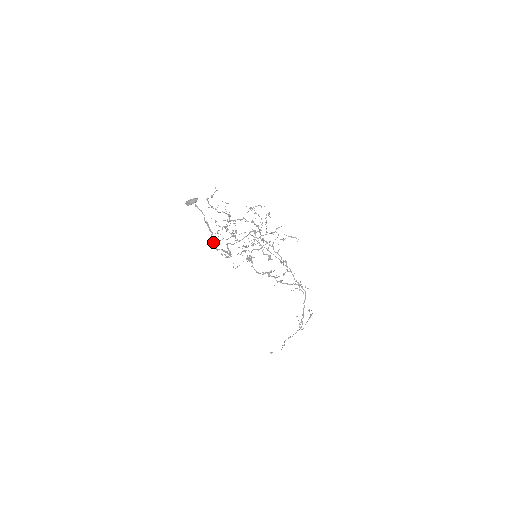
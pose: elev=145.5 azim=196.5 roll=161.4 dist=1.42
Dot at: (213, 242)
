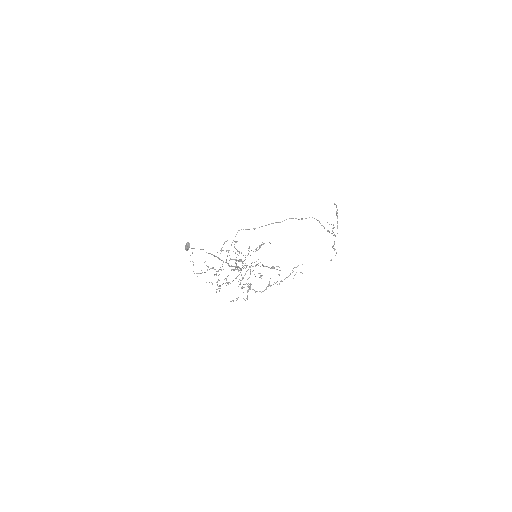
Dot at: occluded
